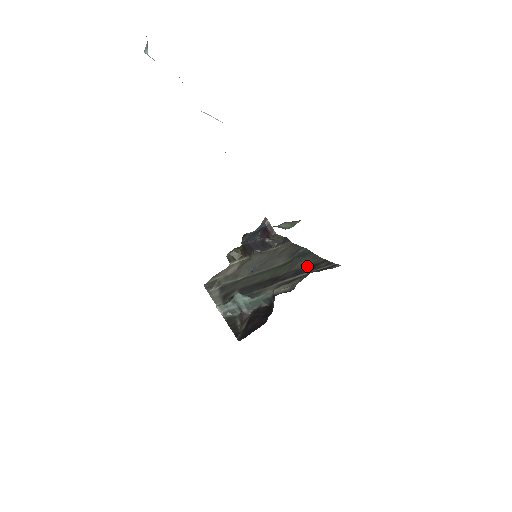
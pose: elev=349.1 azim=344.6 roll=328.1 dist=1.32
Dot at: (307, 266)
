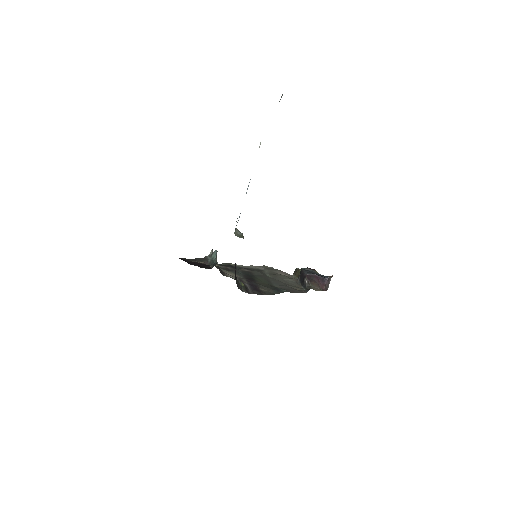
Dot at: (260, 289)
